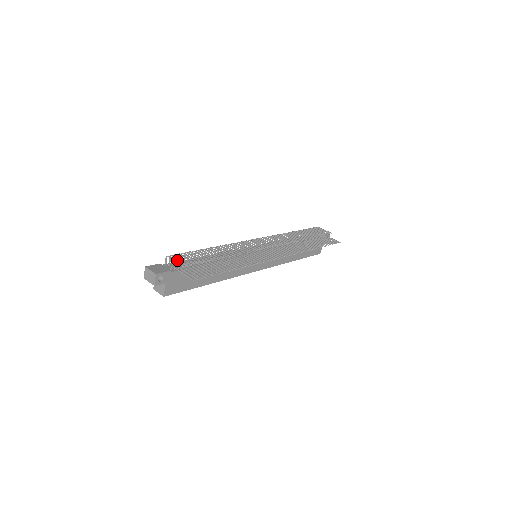
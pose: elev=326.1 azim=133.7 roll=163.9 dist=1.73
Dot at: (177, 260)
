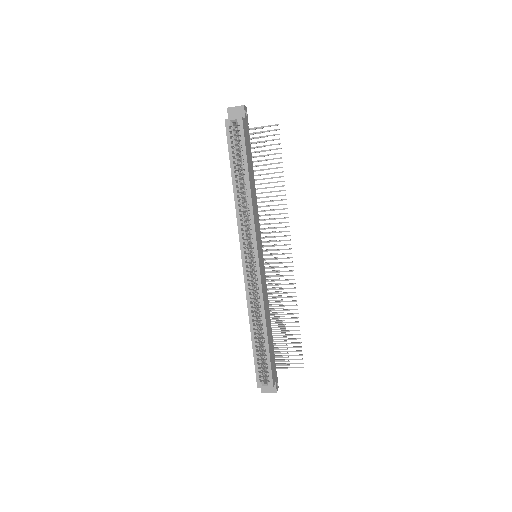
Dot at: occluded
